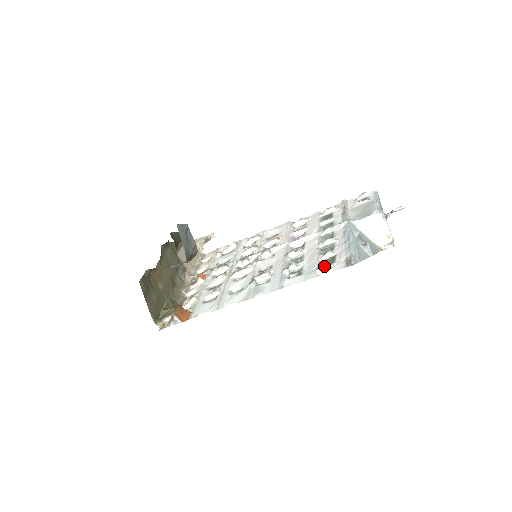
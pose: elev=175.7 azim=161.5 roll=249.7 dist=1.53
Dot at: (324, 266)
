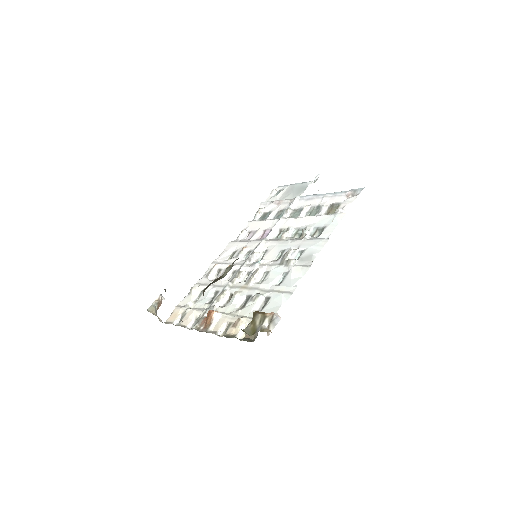
Dot at: occluded
